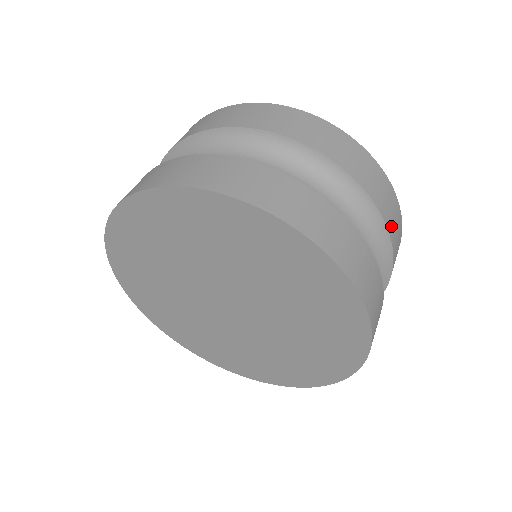
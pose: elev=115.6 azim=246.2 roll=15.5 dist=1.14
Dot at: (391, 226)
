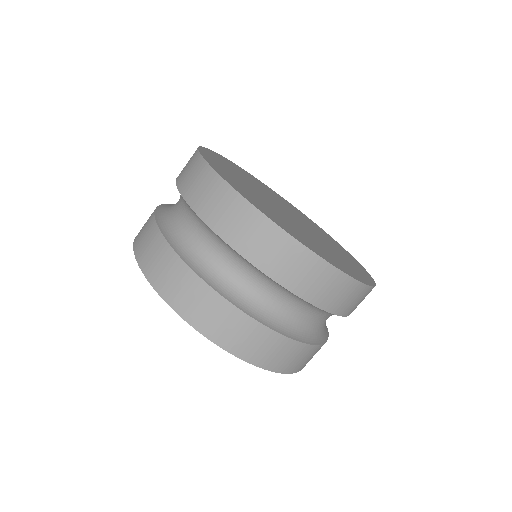
Dot at: (351, 310)
